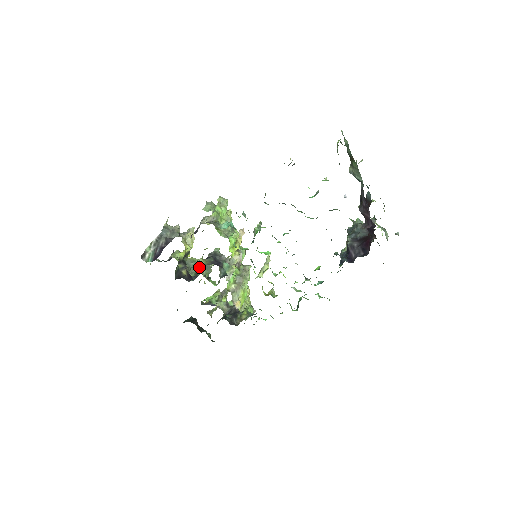
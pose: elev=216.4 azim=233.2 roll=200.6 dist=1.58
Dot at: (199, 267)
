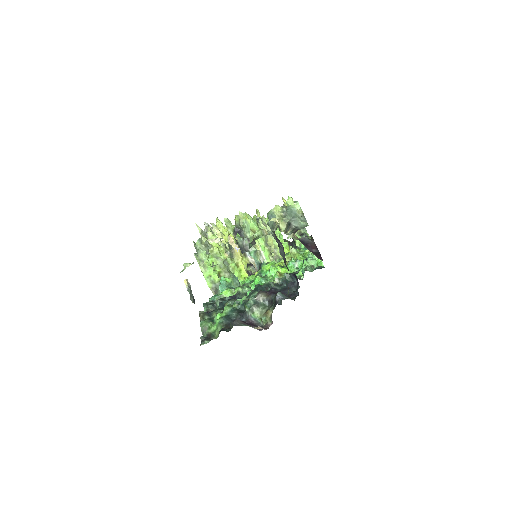
Dot at: occluded
